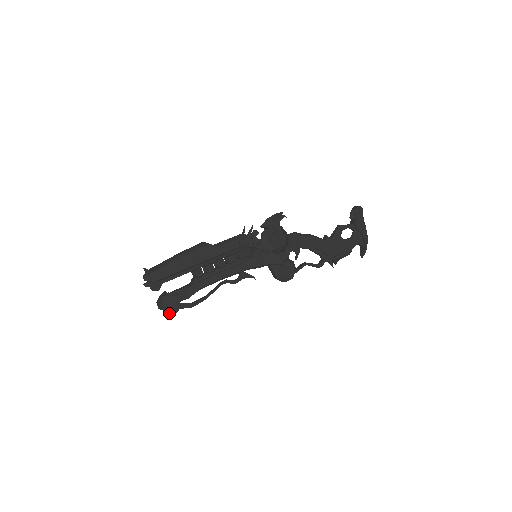
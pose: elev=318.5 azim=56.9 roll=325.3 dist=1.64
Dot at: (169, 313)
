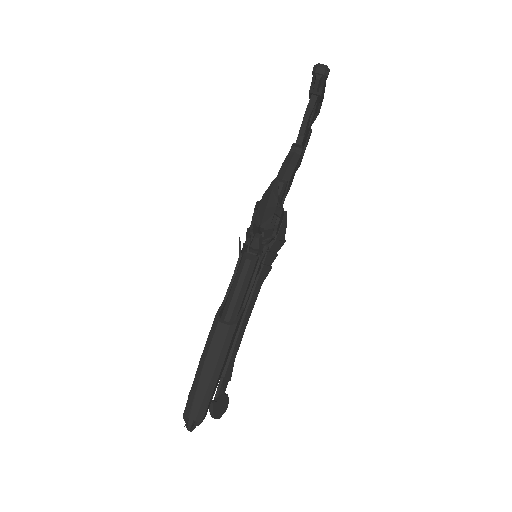
Dot at: (222, 413)
